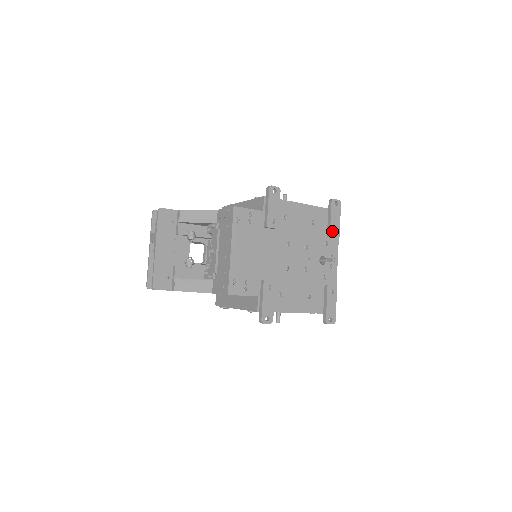
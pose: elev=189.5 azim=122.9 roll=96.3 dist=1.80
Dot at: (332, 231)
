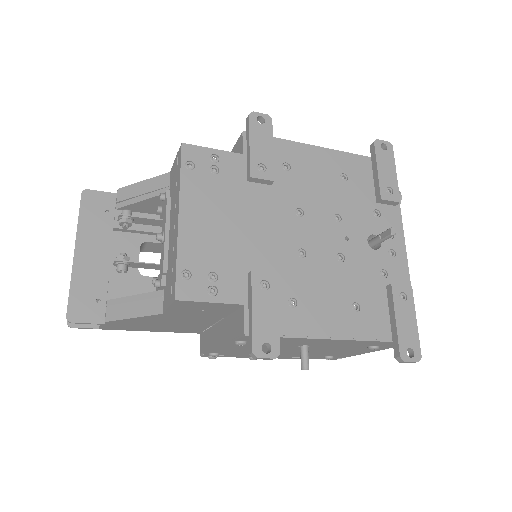
Dot at: (384, 190)
